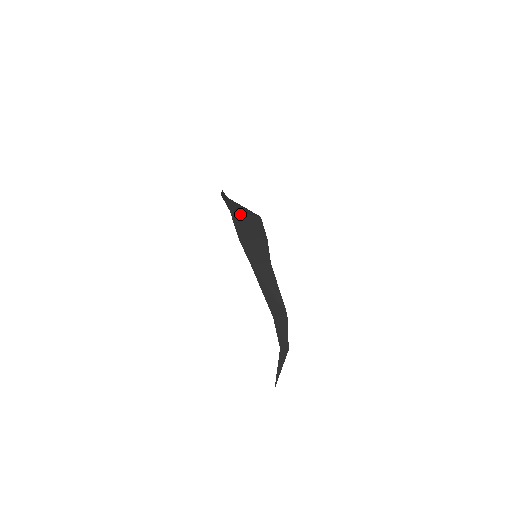
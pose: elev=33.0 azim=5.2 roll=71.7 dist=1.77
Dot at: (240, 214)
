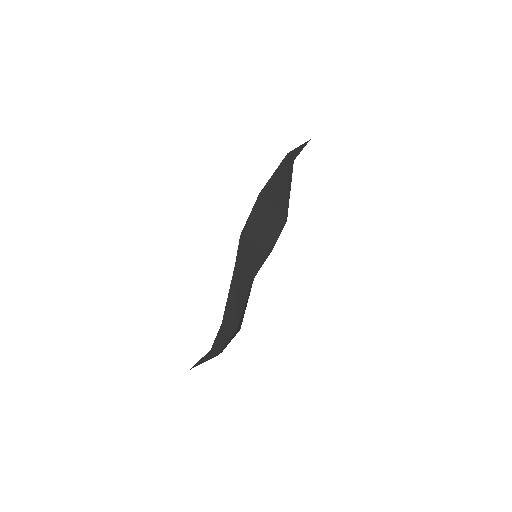
Dot at: (267, 204)
